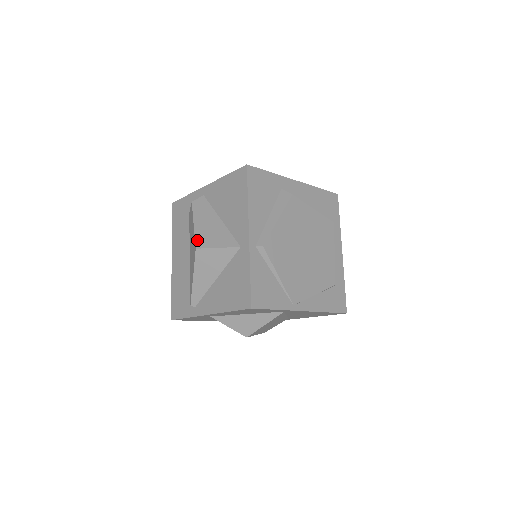
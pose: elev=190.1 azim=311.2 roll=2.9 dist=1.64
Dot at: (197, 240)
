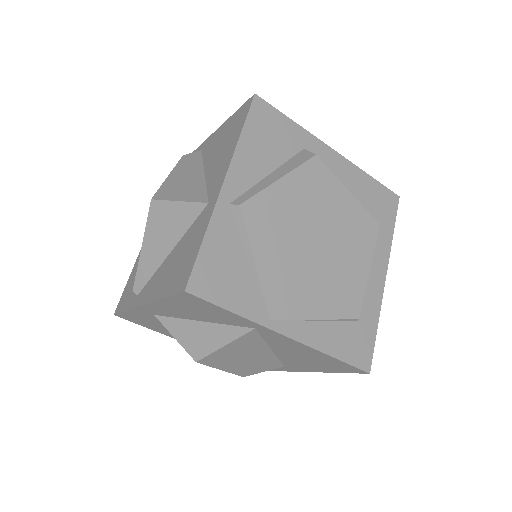
Dot at: (159, 191)
